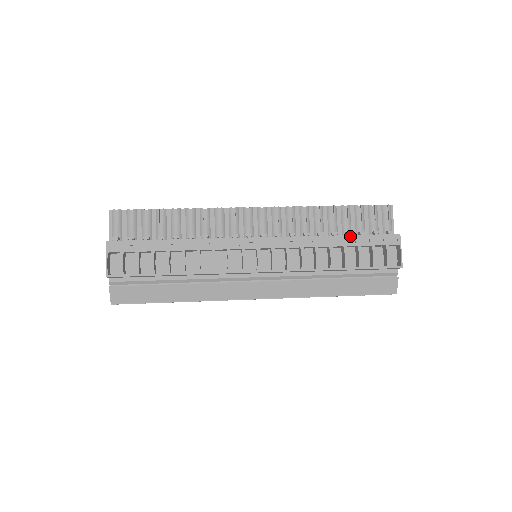
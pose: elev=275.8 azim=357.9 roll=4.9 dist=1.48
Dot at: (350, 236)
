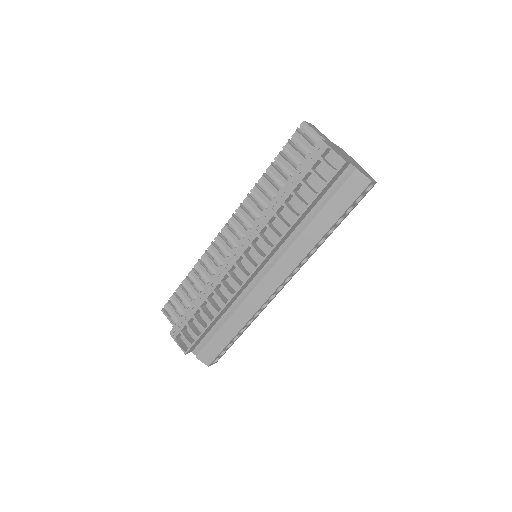
Dot at: (289, 181)
